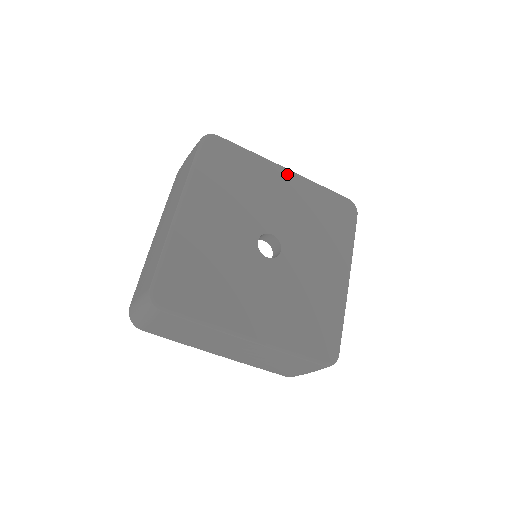
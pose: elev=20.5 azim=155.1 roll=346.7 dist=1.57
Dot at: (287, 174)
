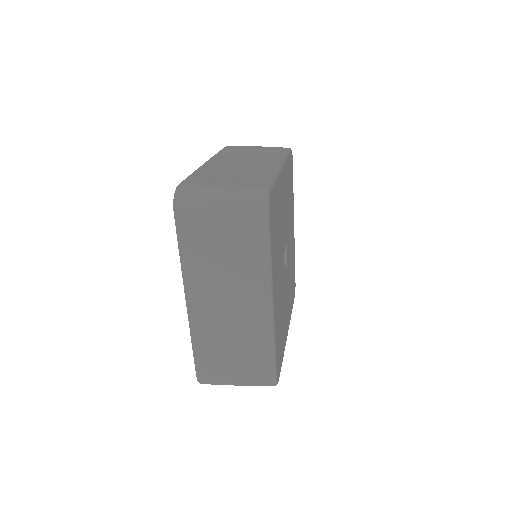
Dot at: (283, 172)
